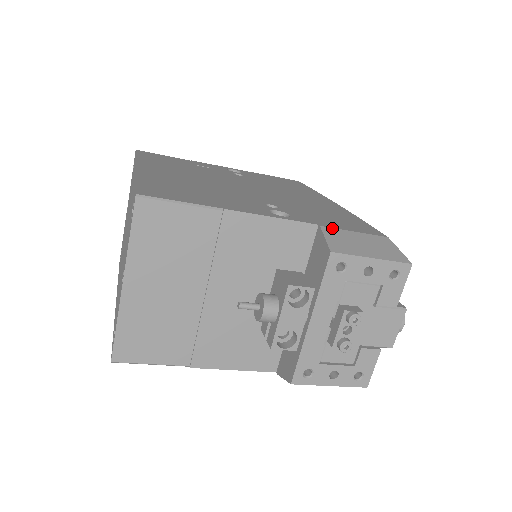
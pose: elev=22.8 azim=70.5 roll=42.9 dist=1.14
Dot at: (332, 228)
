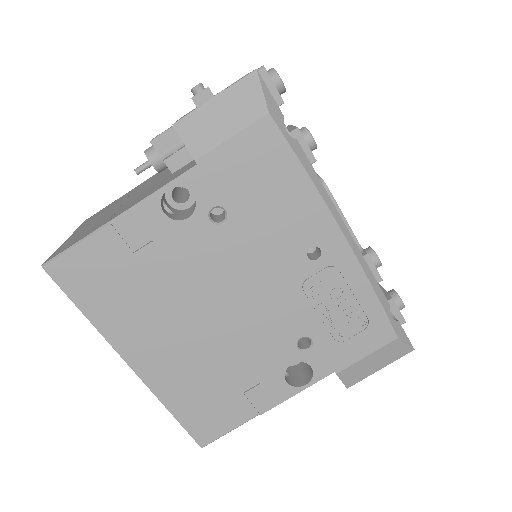
Dot at: occluded
